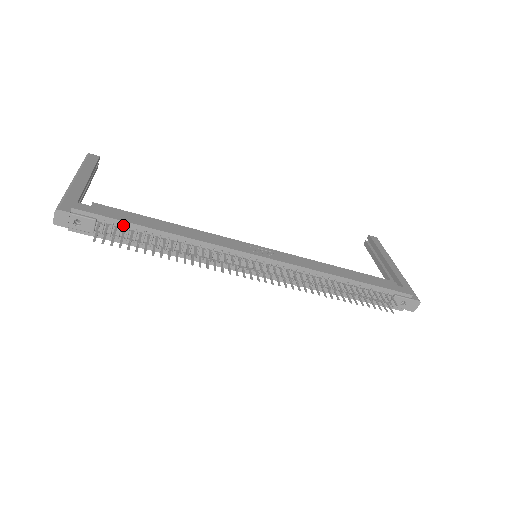
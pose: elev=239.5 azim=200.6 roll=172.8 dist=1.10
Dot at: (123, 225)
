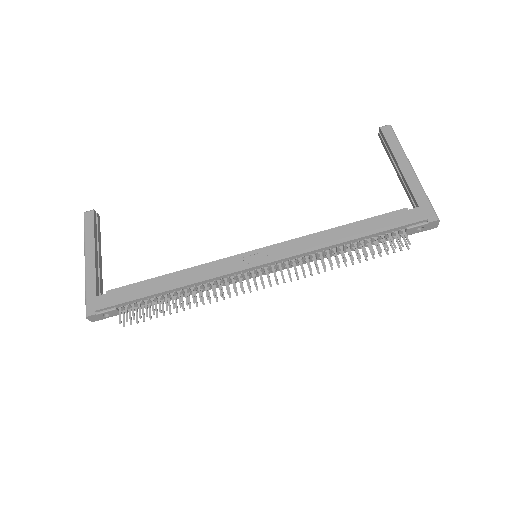
Dot at: (136, 301)
